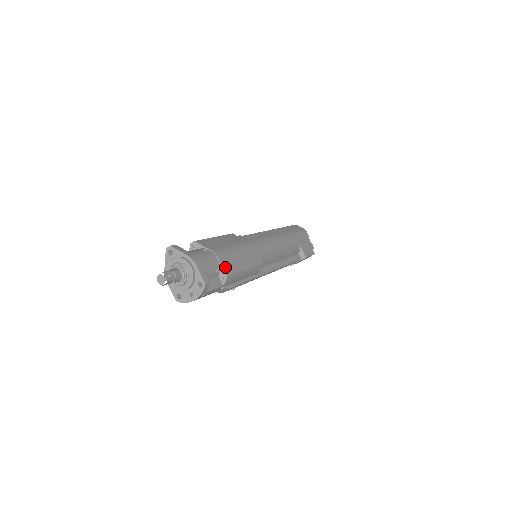
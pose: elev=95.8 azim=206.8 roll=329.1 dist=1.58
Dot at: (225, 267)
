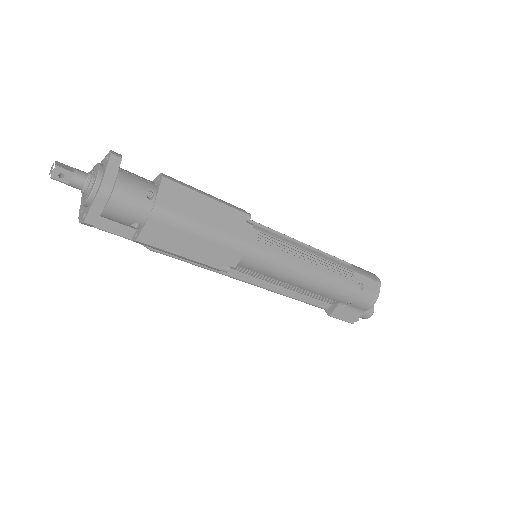
Dot at: (147, 232)
